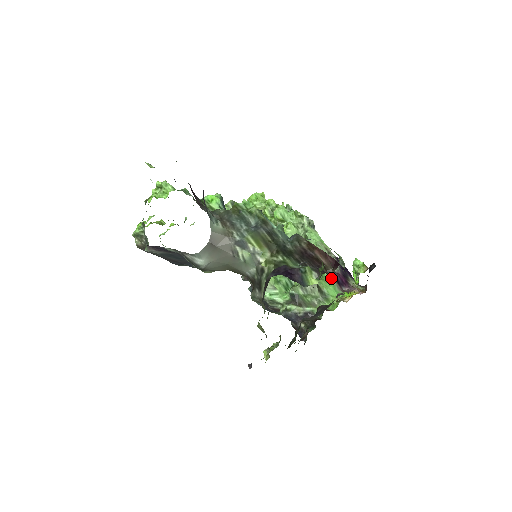
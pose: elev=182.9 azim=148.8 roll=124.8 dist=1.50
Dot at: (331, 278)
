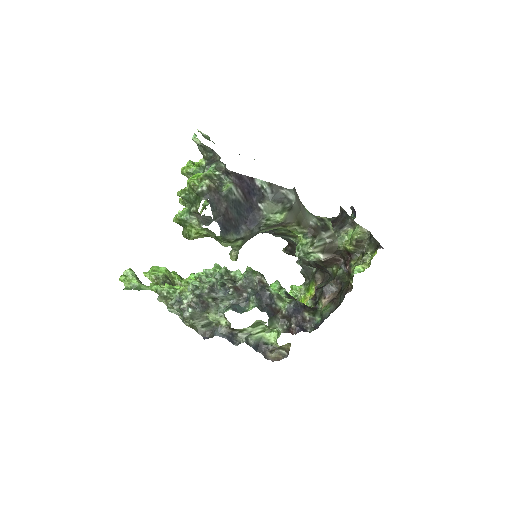
Dot at: occluded
